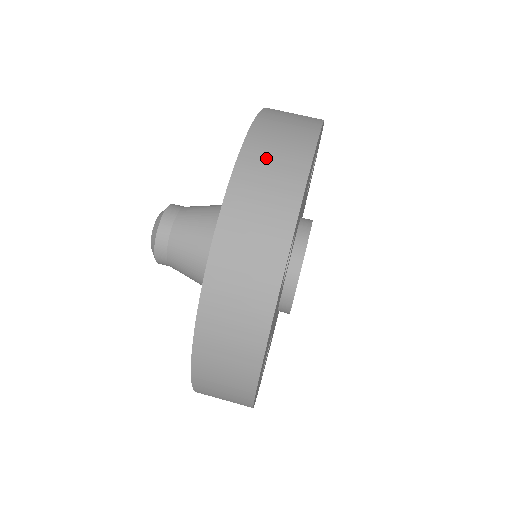
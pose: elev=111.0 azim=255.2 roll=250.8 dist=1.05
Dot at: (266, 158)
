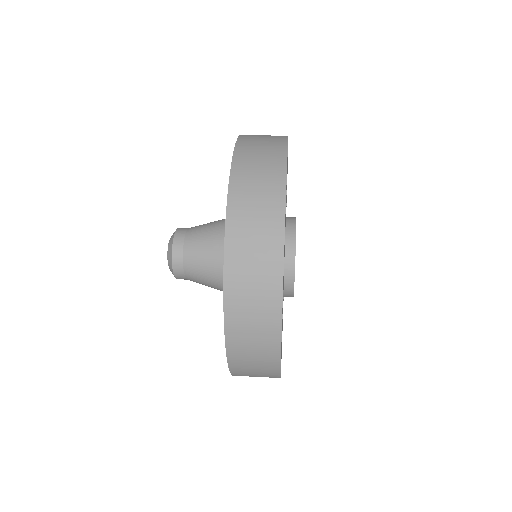
Dot at: occluded
